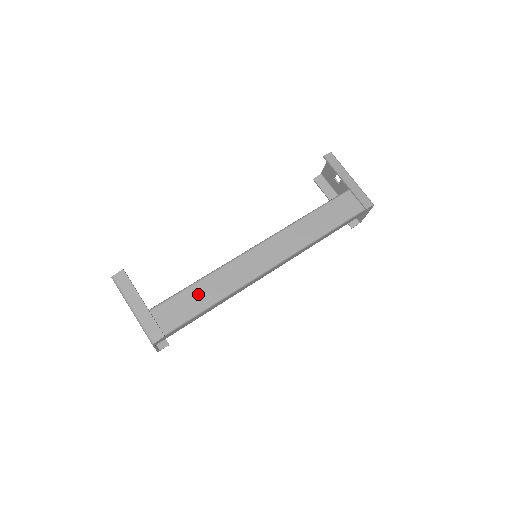
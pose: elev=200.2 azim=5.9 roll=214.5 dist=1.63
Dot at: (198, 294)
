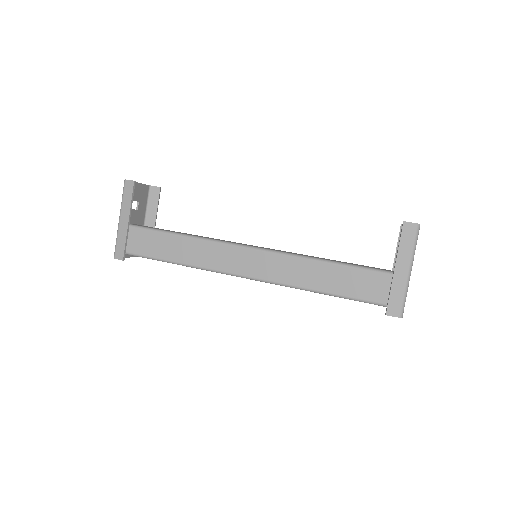
Dot at: (180, 247)
